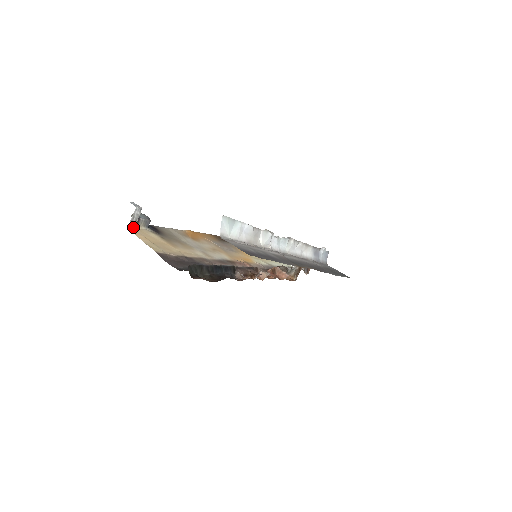
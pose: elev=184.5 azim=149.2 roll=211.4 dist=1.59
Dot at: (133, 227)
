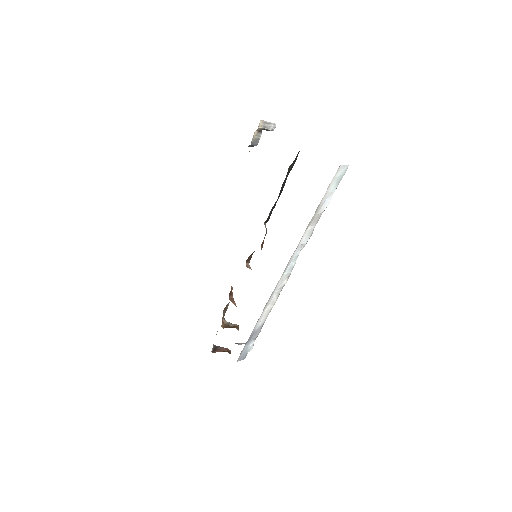
Dot at: (259, 125)
